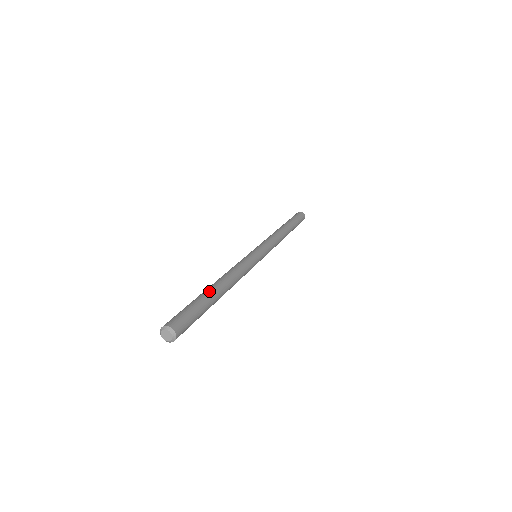
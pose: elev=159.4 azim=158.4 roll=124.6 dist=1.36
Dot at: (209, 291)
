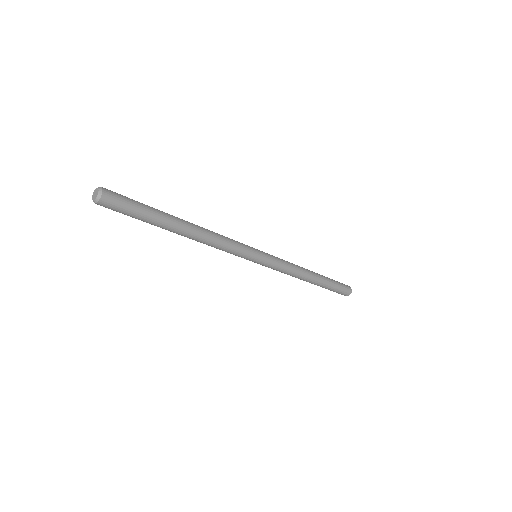
Dot at: (171, 215)
